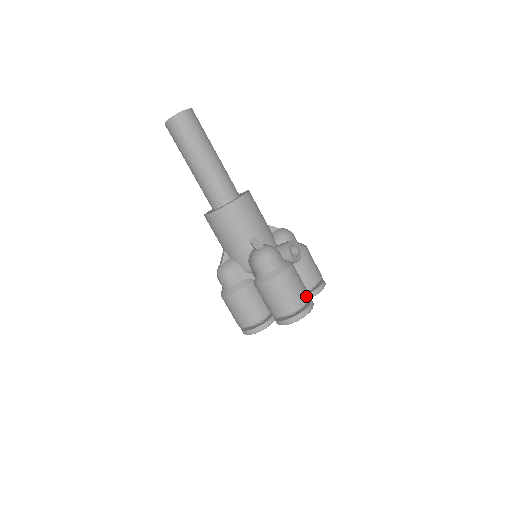
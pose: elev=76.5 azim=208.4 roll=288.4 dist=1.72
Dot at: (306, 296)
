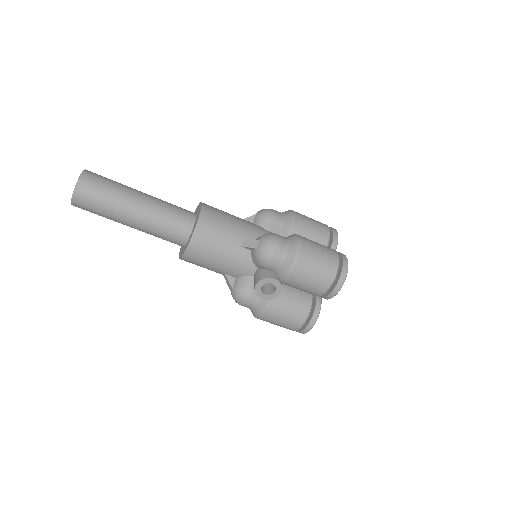
Dot at: (297, 323)
